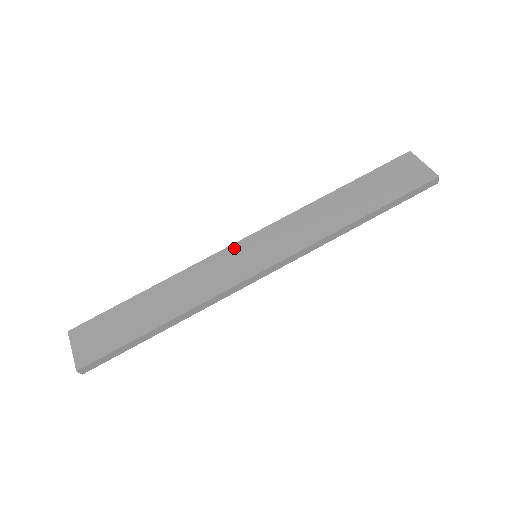
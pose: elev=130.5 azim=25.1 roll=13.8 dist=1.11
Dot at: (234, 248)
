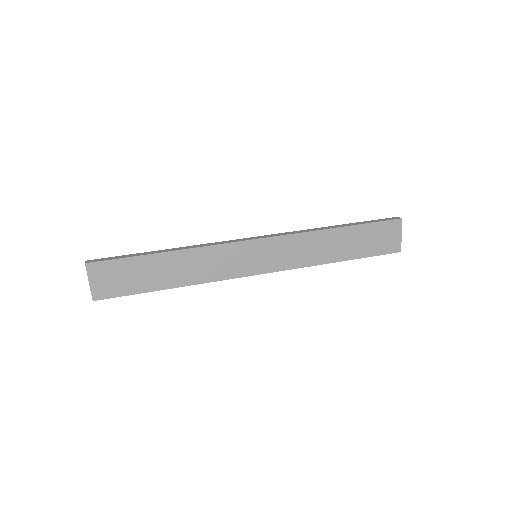
Dot at: (244, 245)
